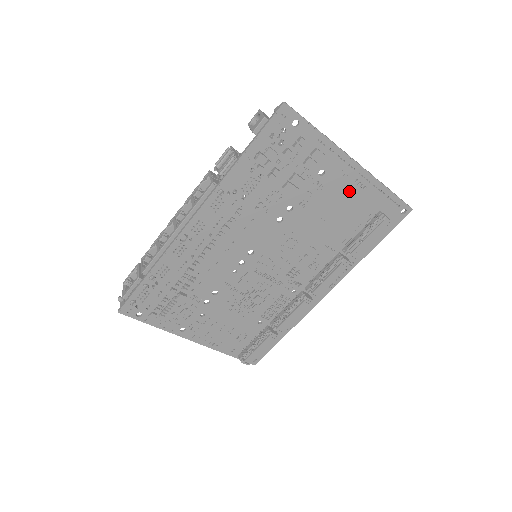
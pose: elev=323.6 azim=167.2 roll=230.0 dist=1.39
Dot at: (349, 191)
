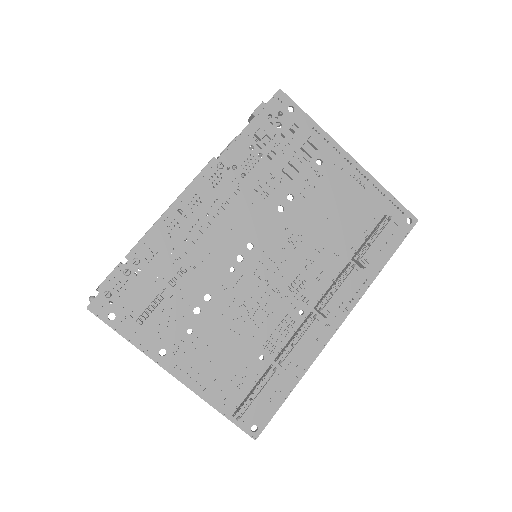
Dot at: (349, 187)
